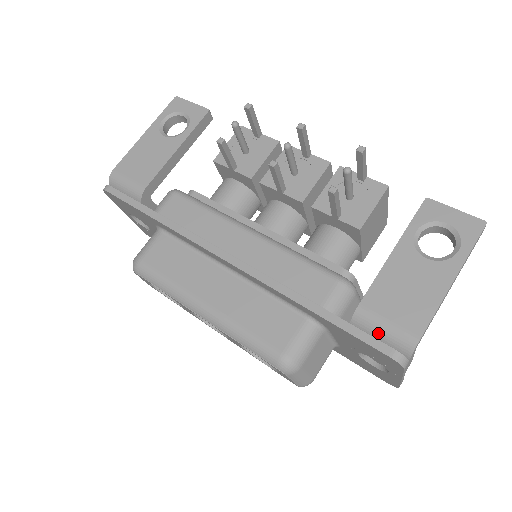
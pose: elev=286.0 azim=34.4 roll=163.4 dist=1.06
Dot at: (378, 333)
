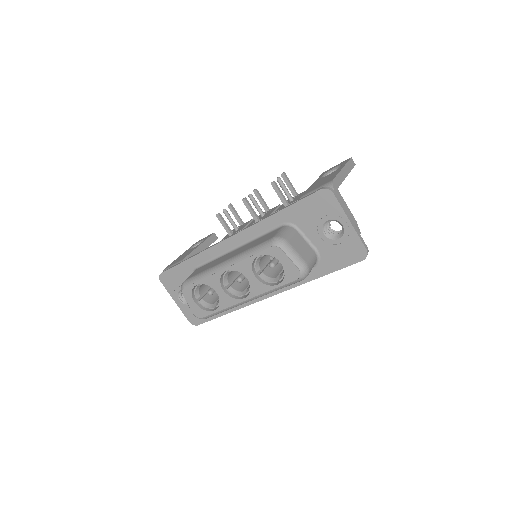
Dot at: occluded
